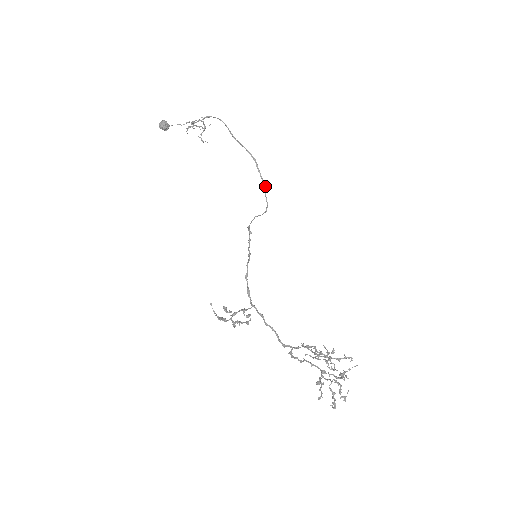
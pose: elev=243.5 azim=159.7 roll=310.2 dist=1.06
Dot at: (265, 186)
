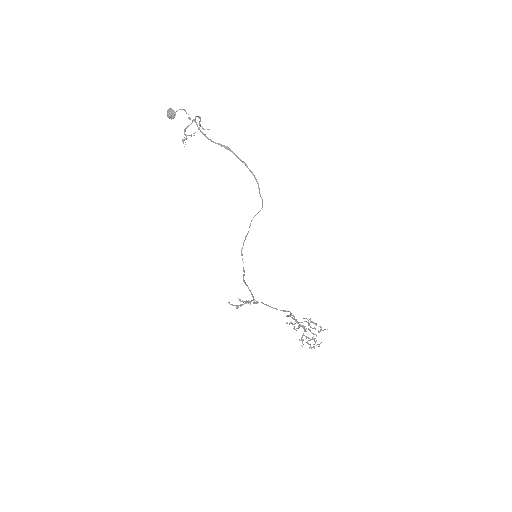
Dot at: (258, 183)
